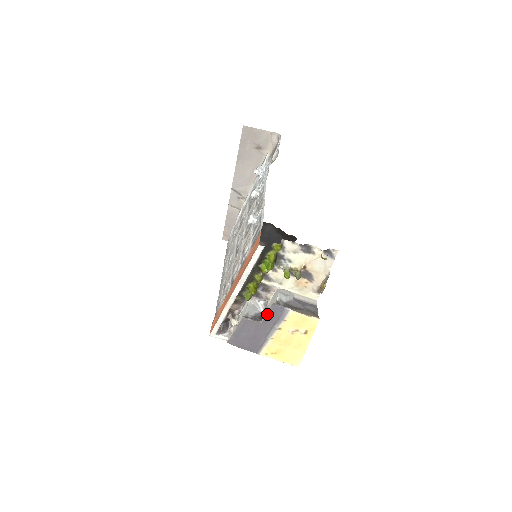
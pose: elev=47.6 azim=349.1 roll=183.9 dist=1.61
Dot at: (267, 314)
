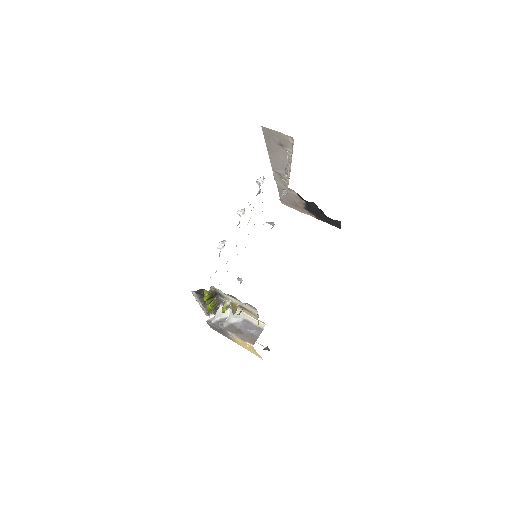
Dot at: (218, 327)
